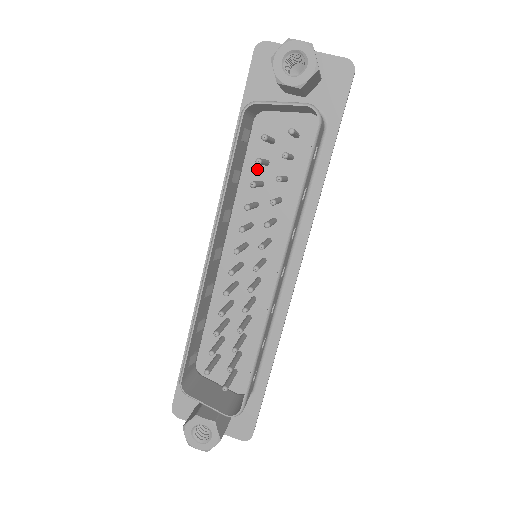
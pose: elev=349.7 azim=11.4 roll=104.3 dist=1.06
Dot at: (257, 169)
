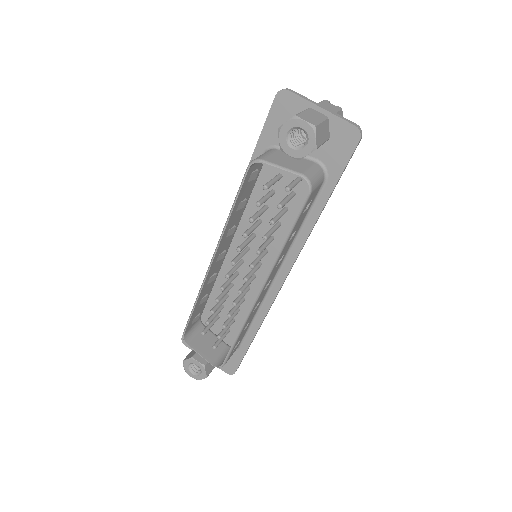
Dot at: (264, 194)
